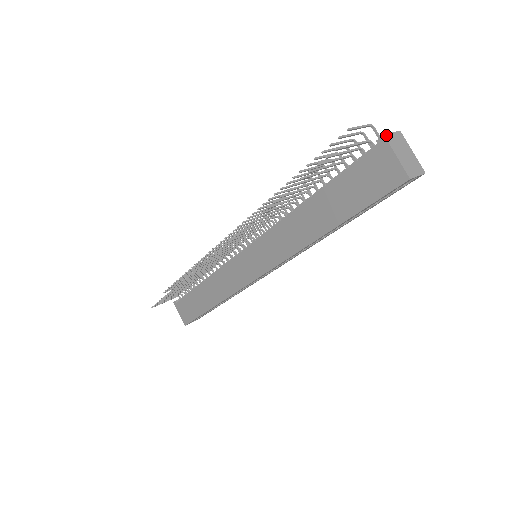
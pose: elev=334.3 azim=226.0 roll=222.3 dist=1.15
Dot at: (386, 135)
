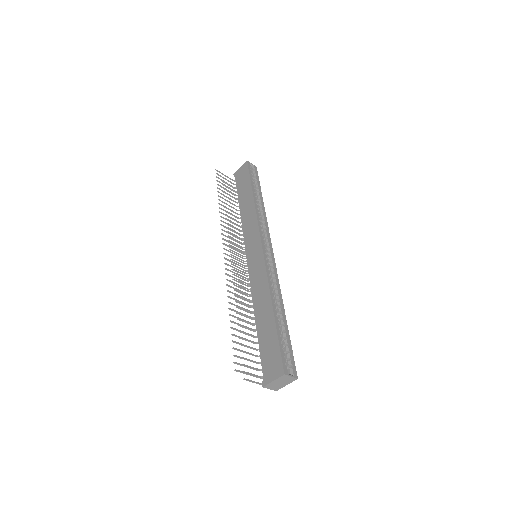
Dot at: (235, 174)
